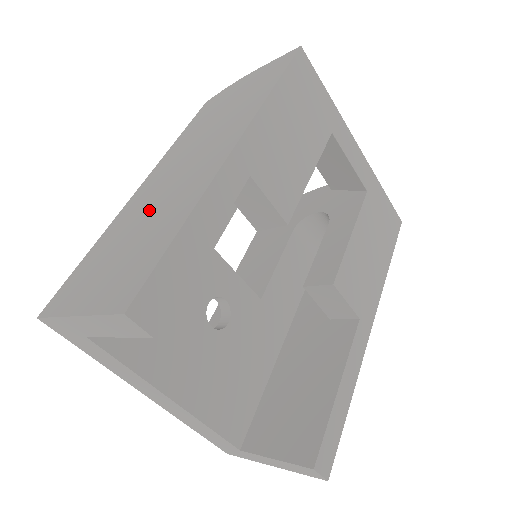
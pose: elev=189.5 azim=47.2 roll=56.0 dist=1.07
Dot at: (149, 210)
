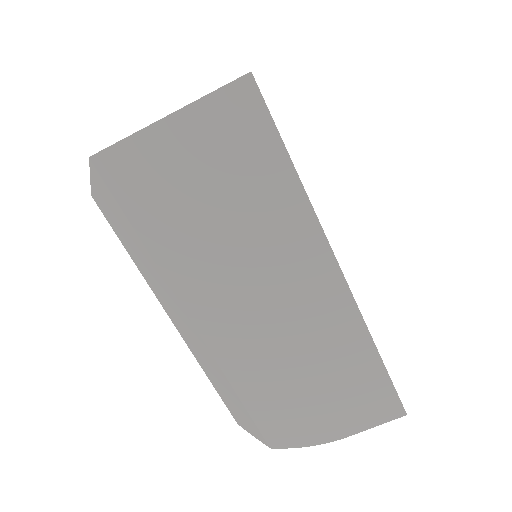
Dot at: occluded
